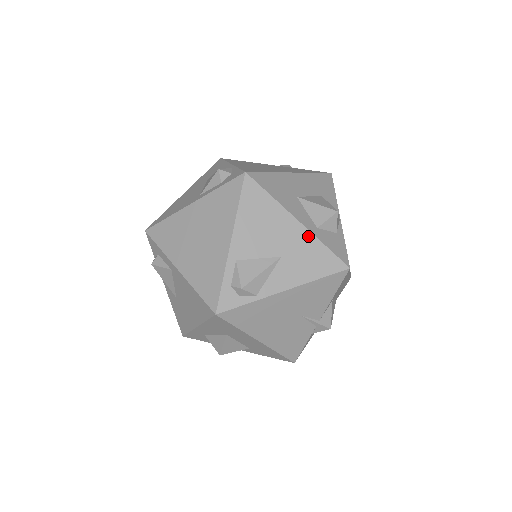
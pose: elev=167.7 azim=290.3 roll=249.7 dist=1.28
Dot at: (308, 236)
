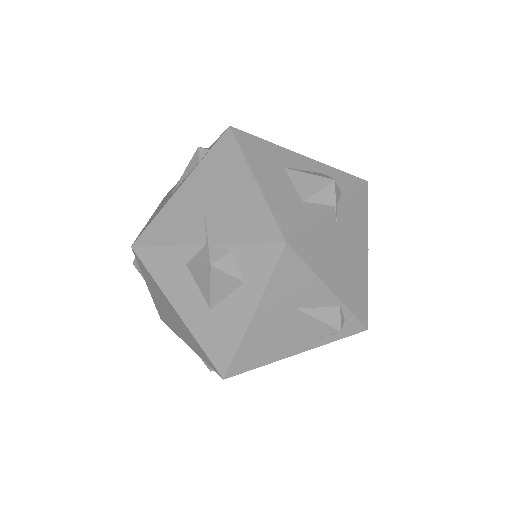
Dot at: occluded
